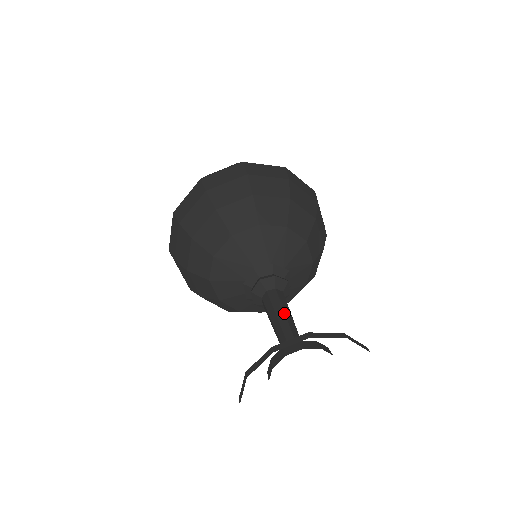
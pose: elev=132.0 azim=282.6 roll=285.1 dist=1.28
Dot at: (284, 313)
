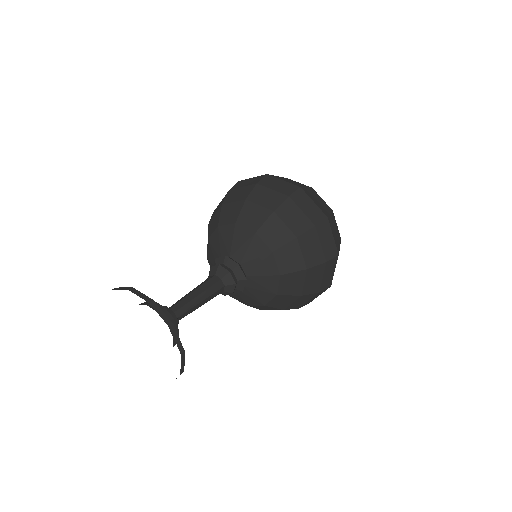
Dot at: (199, 294)
